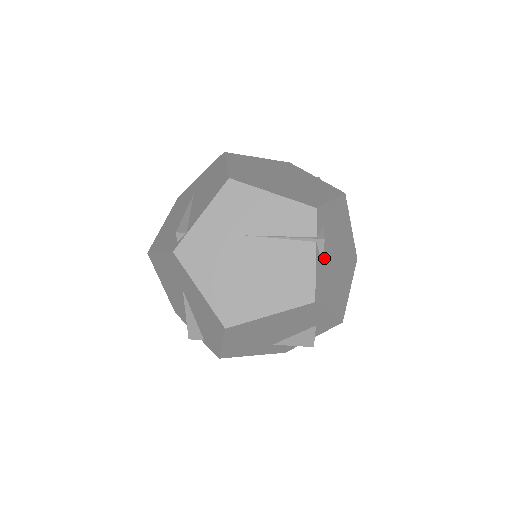
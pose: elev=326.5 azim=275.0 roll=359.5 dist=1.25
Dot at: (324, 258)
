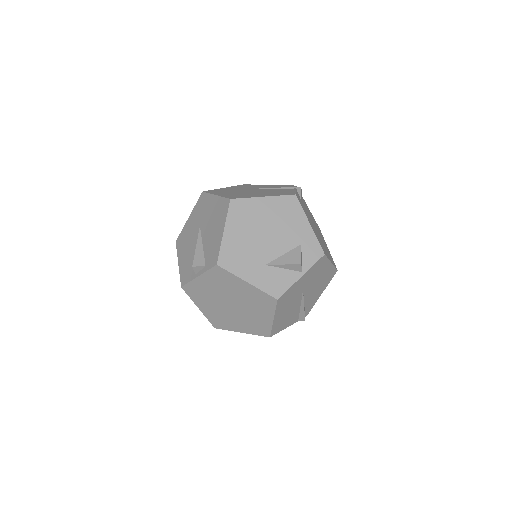
Dot at: (303, 204)
